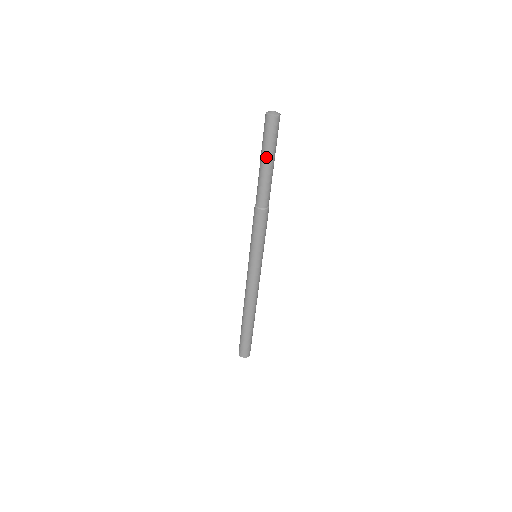
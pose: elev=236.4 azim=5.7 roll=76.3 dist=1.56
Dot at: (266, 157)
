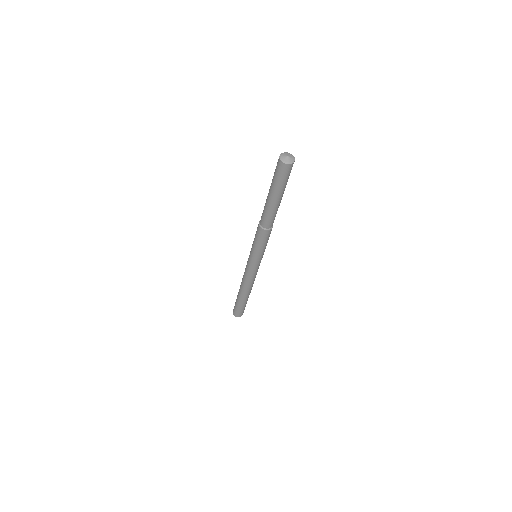
Dot at: (279, 194)
